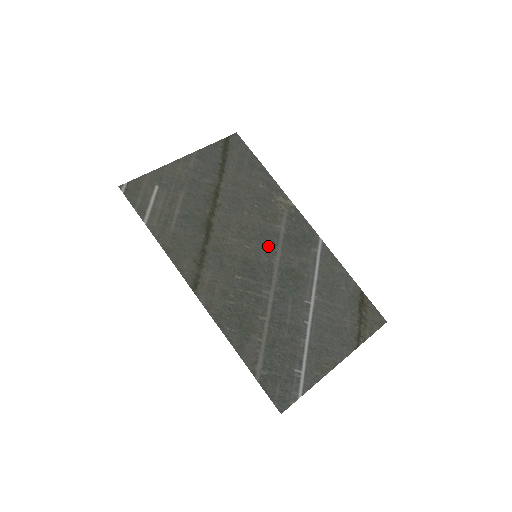
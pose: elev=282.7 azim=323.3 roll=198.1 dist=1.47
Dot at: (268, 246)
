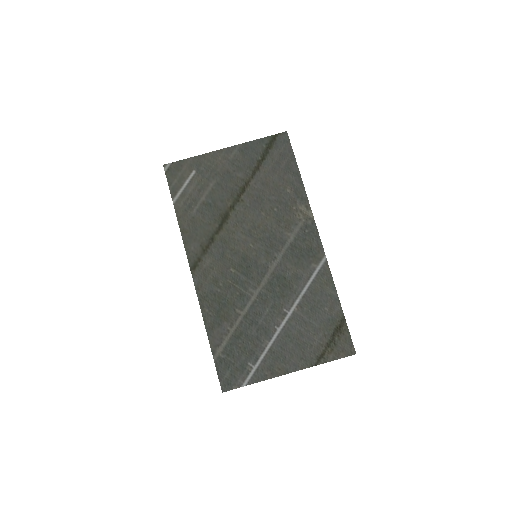
Dot at: (271, 250)
